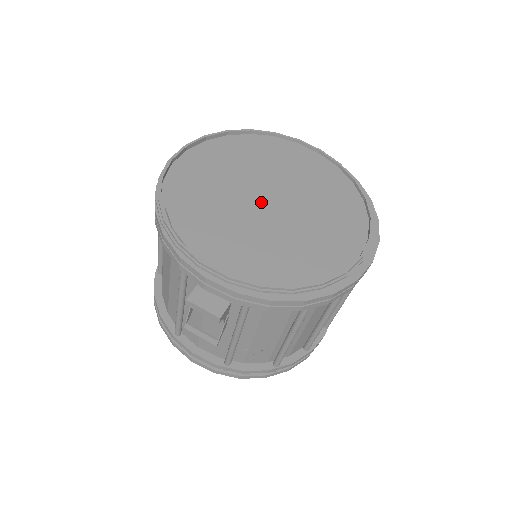
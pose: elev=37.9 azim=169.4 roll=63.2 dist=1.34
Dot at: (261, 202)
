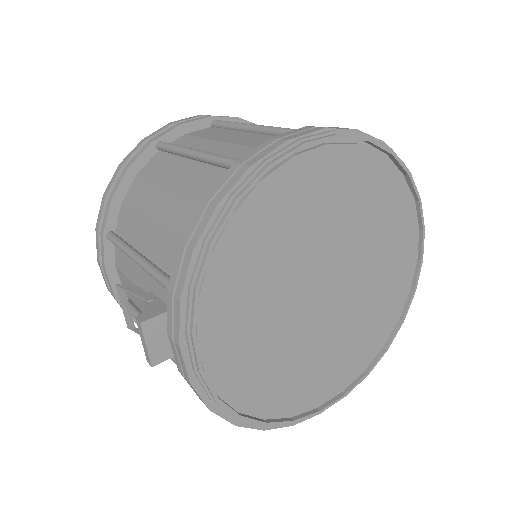
Dot at: (318, 286)
